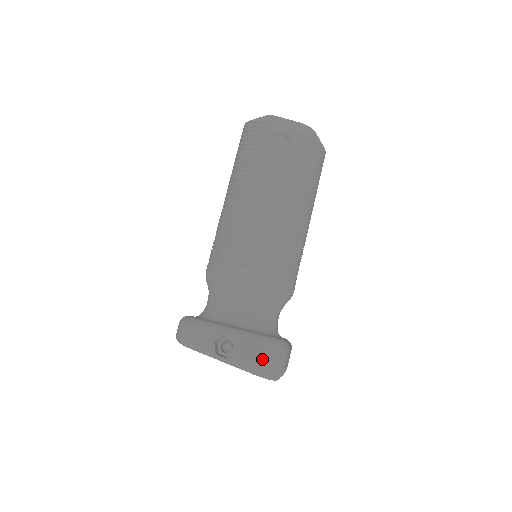
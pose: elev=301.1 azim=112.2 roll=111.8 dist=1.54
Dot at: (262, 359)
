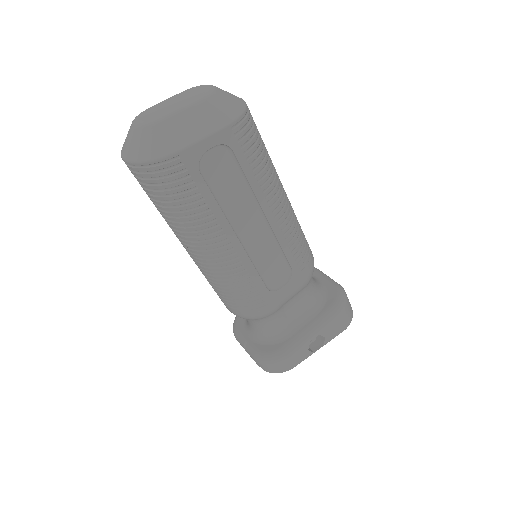
Dot at: (345, 320)
